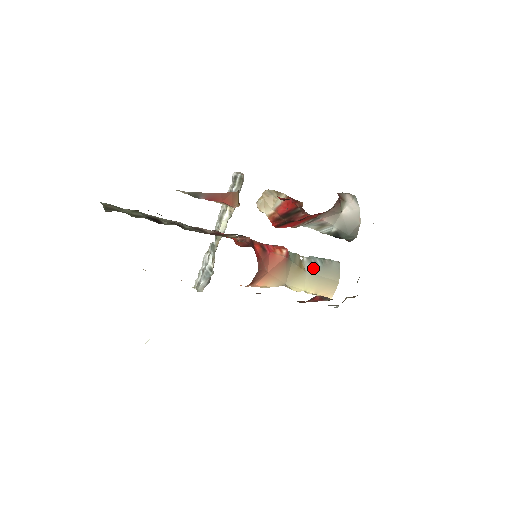
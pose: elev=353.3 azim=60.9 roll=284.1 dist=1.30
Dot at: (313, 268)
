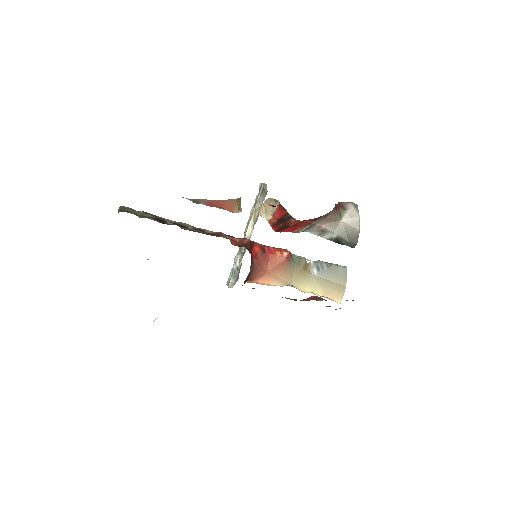
Dot at: (318, 271)
